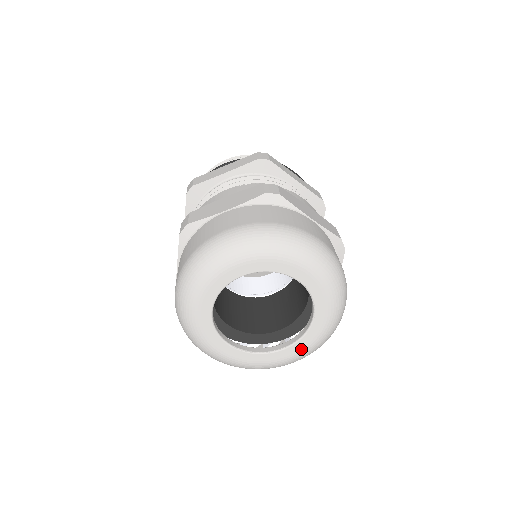
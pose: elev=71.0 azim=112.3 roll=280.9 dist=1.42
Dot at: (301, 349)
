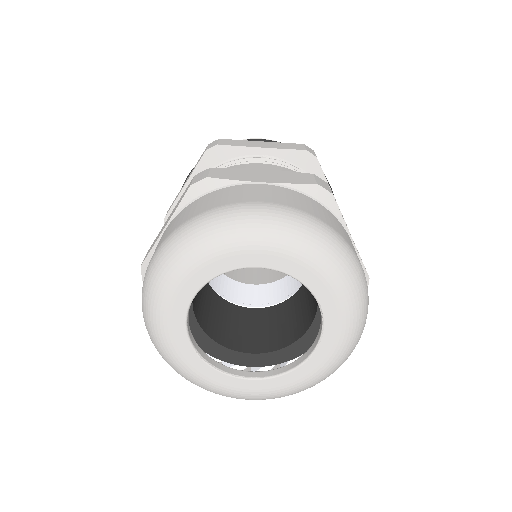
Dot at: (275, 388)
